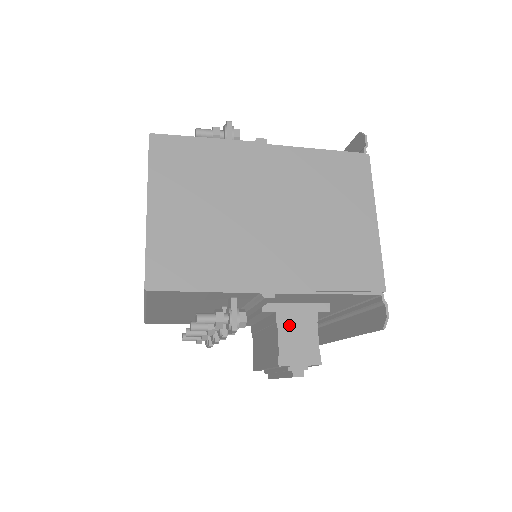
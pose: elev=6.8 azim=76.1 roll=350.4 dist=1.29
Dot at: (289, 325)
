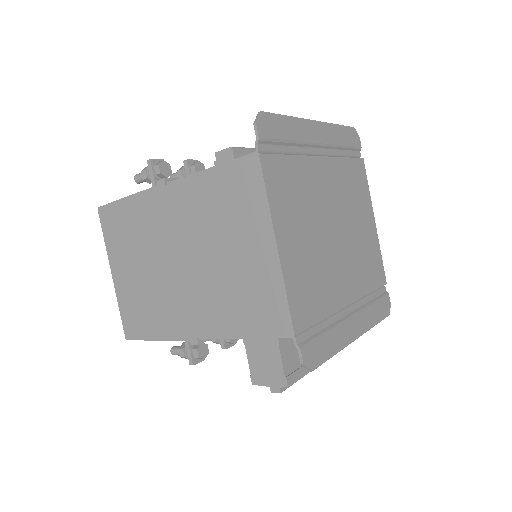
Dot at: (254, 347)
